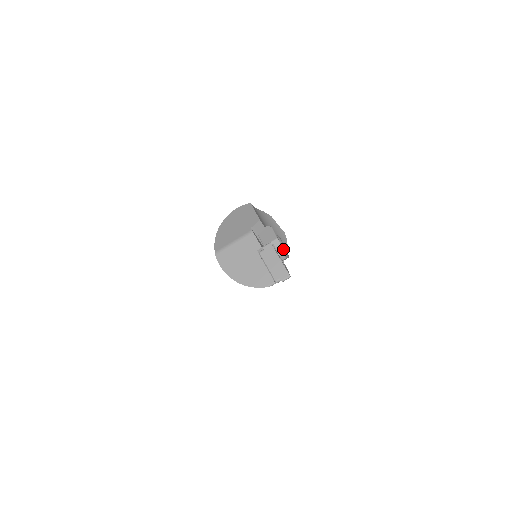
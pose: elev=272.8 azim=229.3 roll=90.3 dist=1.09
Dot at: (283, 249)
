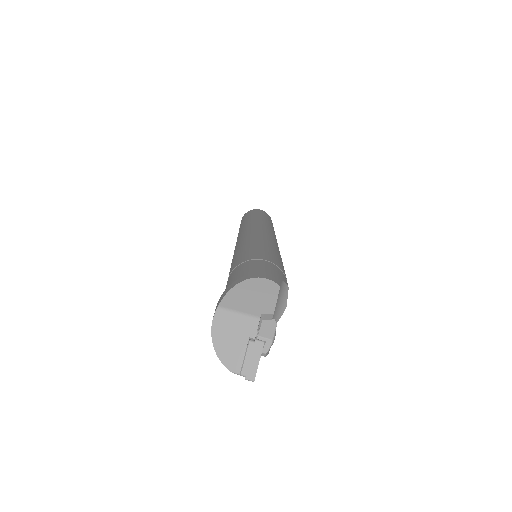
Dot at: (269, 350)
